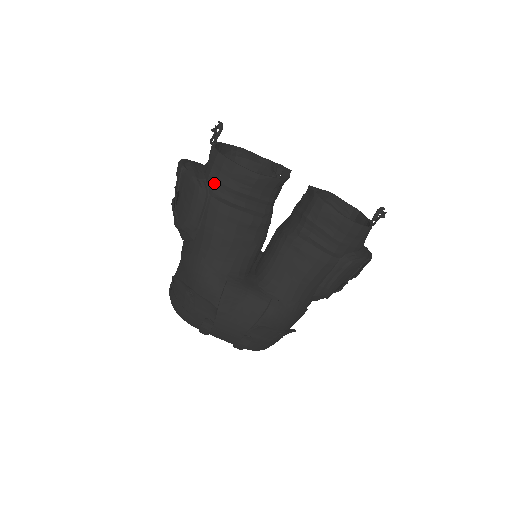
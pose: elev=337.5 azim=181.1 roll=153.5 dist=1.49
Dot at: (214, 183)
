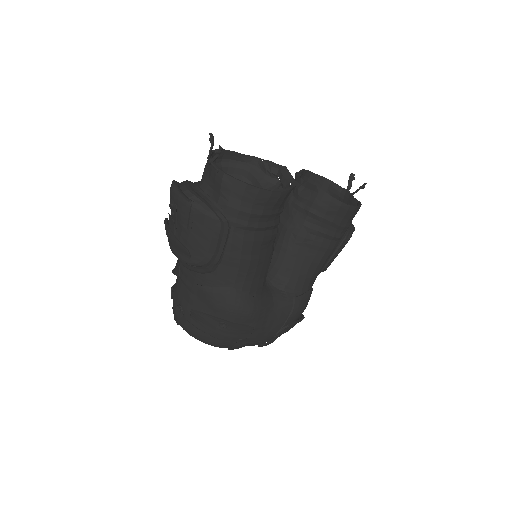
Dot at: (235, 213)
